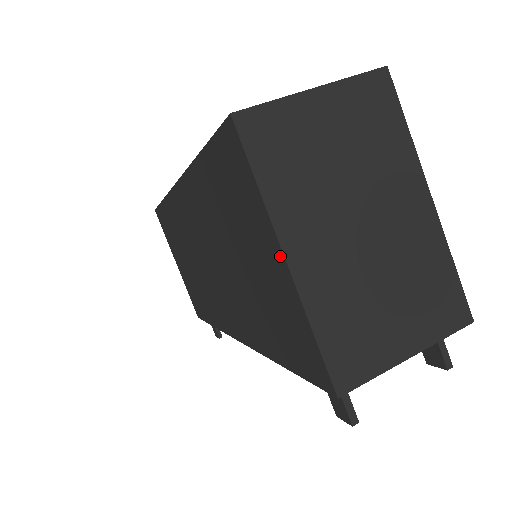
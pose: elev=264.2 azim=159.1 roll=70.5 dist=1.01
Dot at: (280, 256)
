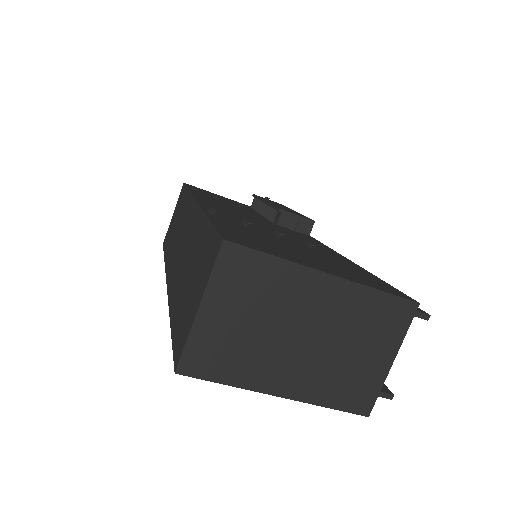
Dot at: (273, 393)
